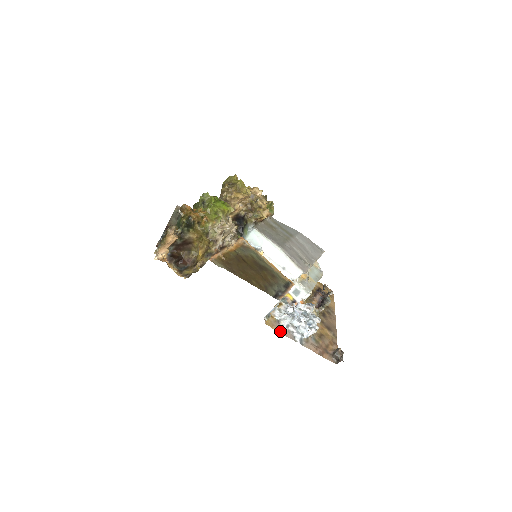
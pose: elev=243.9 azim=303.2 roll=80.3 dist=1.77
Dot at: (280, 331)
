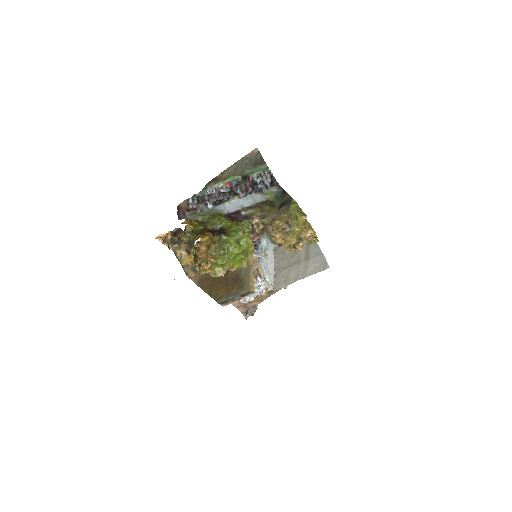
Dot at: occluded
